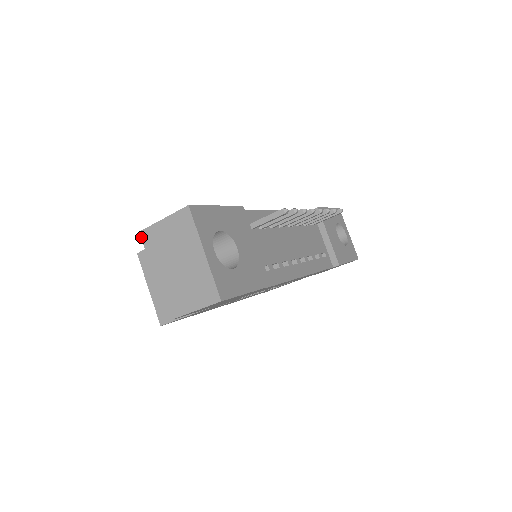
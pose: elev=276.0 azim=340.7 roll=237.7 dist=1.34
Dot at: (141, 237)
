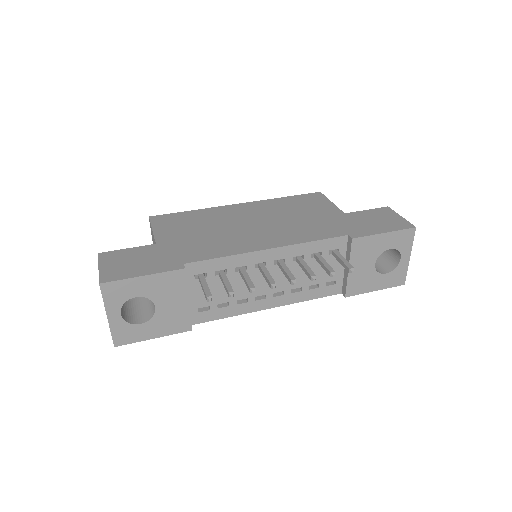
Dot at: occluded
